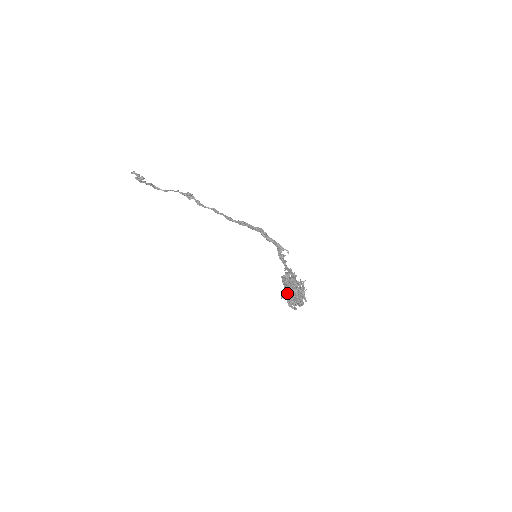
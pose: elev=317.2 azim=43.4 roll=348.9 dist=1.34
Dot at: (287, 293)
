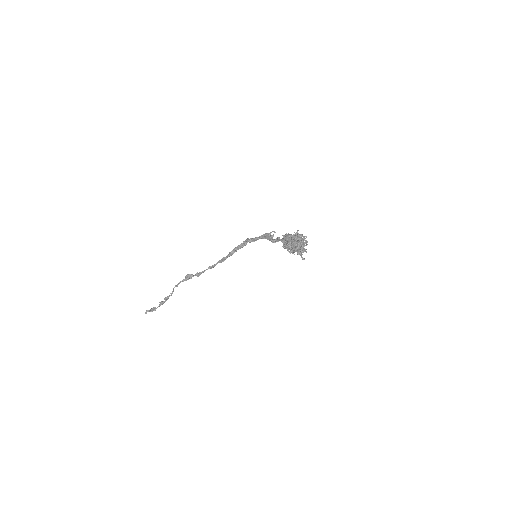
Dot at: (290, 246)
